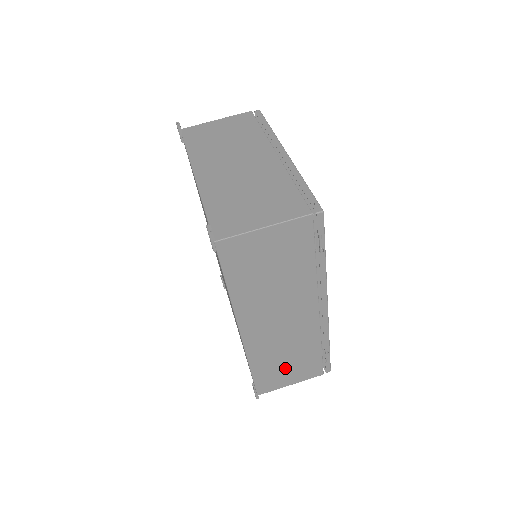
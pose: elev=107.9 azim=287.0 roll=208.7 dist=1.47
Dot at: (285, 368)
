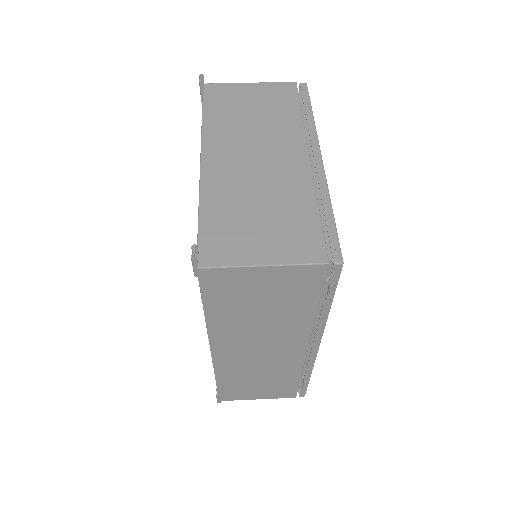
Dot at: (255, 386)
